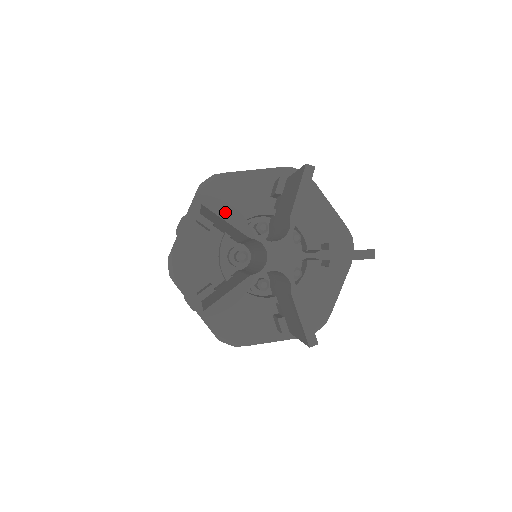
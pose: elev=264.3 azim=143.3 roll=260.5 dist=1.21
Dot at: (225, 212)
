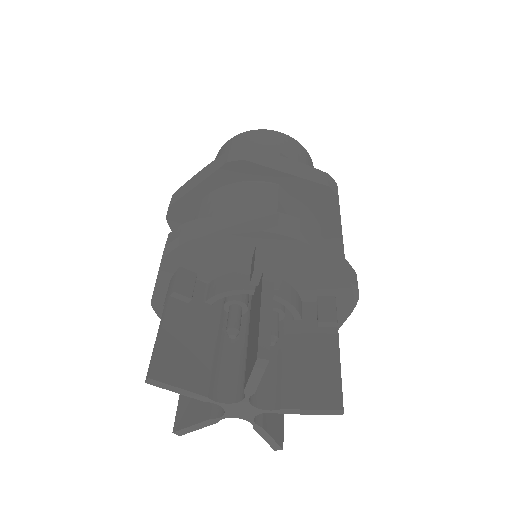
Dot at: (172, 387)
